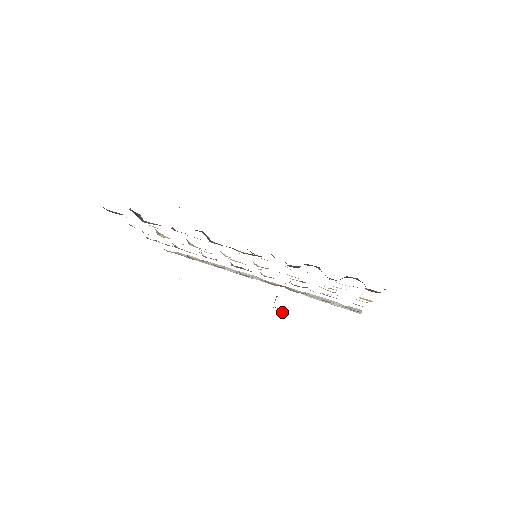
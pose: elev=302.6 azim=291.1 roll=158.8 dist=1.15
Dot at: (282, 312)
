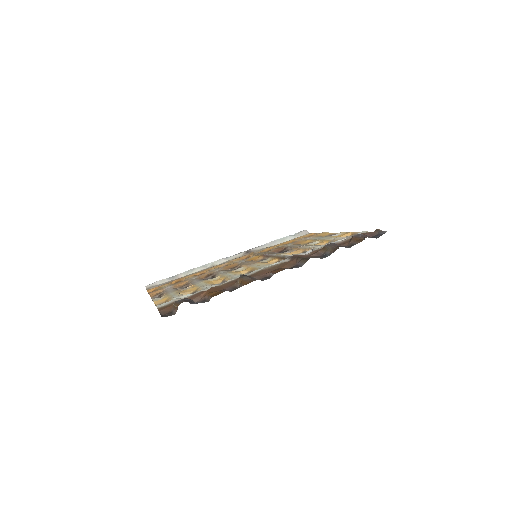
Dot at: occluded
